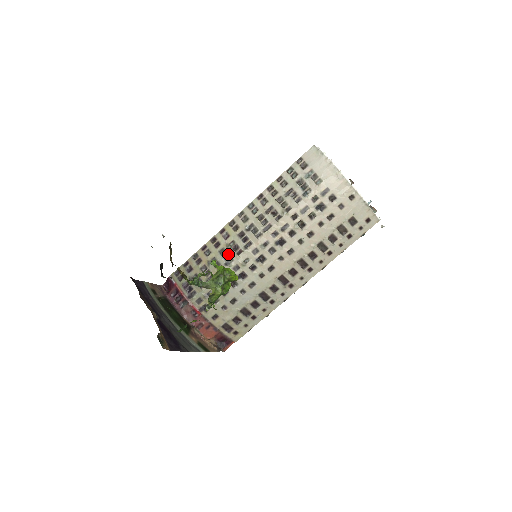
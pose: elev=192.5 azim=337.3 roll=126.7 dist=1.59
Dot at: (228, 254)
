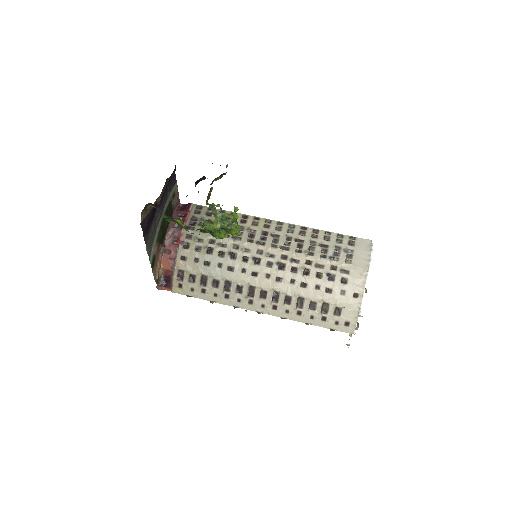
Dot at: (242, 233)
